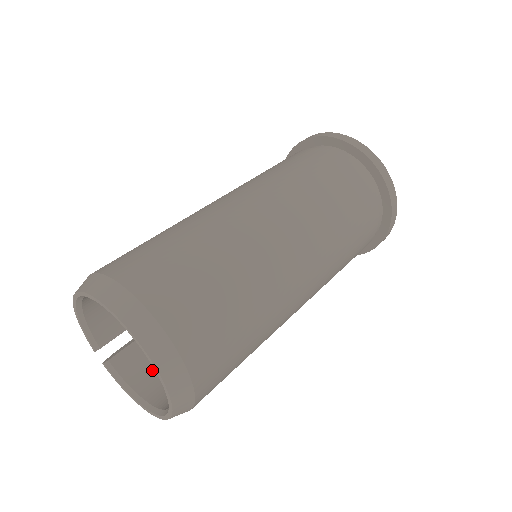
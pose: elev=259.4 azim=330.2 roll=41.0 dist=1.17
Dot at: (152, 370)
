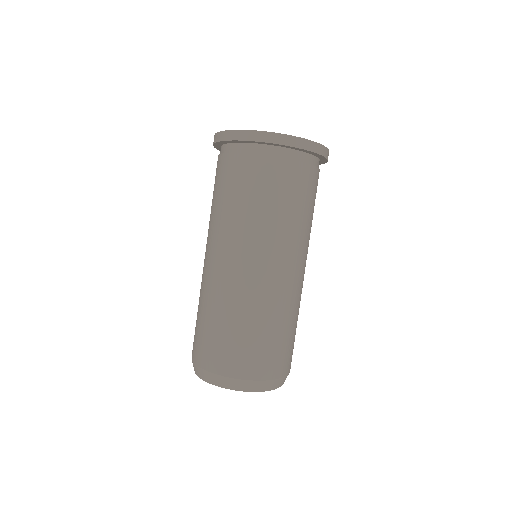
Dot at: occluded
